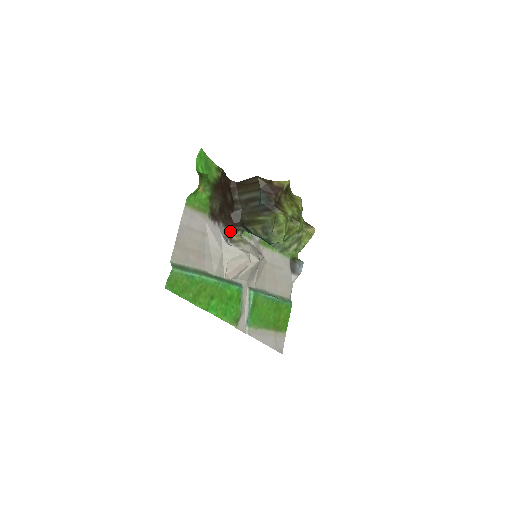
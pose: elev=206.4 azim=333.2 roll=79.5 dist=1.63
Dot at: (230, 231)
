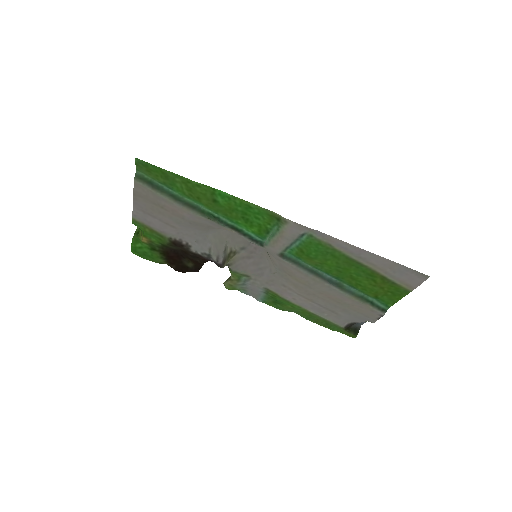
Dot at: (212, 261)
